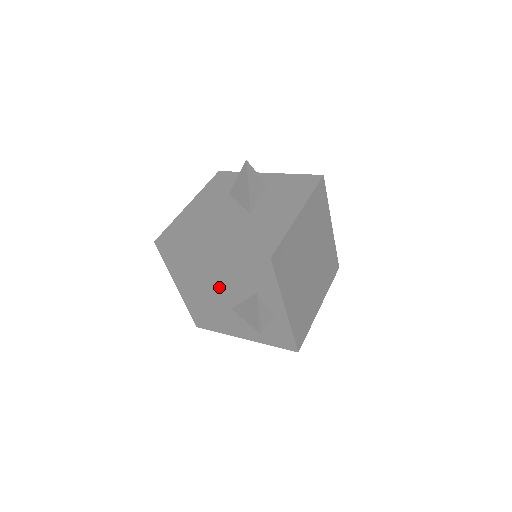
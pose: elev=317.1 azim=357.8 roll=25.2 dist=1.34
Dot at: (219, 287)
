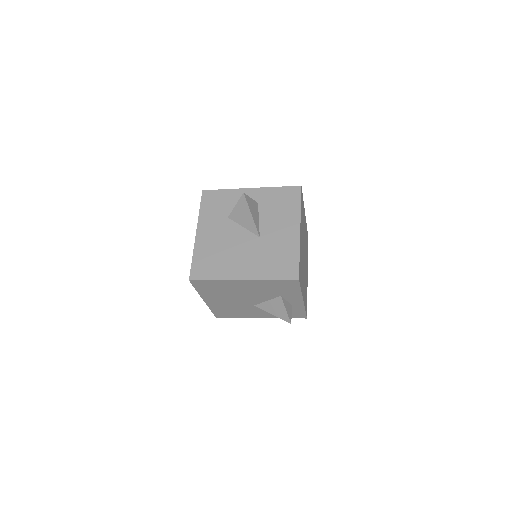
Dot at: (246, 297)
